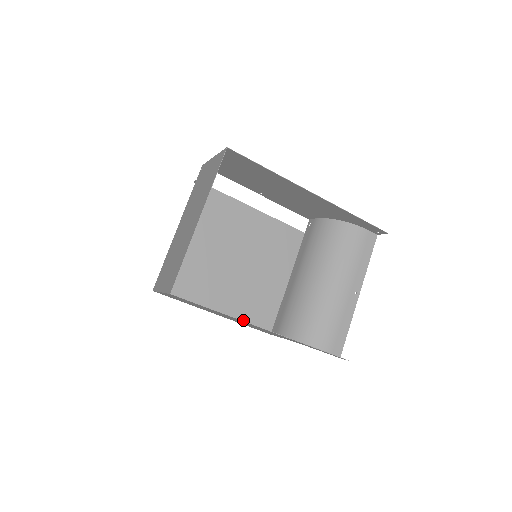
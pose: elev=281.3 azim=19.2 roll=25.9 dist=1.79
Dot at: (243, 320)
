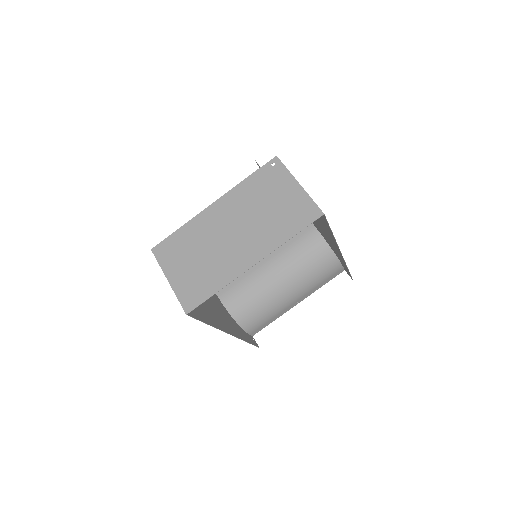
Dot at: occluded
